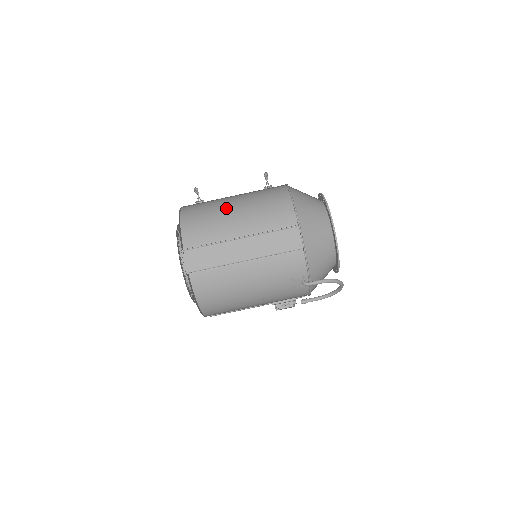
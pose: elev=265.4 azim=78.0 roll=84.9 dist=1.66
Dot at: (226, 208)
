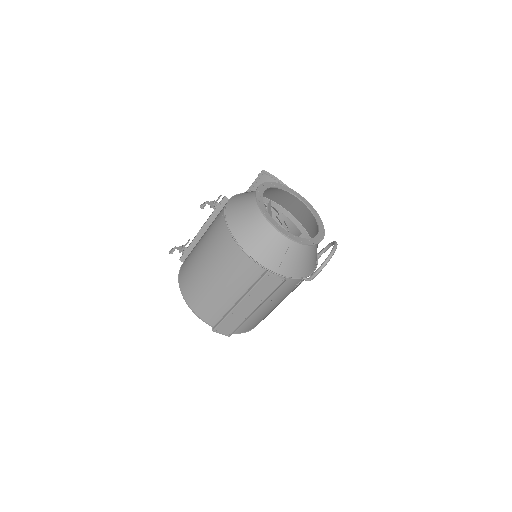
Dot at: (207, 282)
